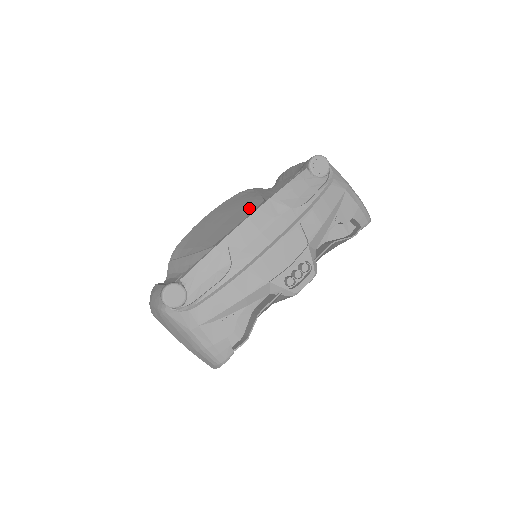
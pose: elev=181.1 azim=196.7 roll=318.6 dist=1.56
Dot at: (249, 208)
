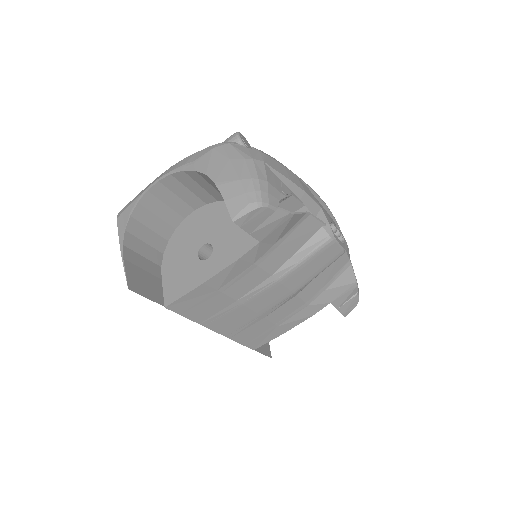
Dot at: occluded
